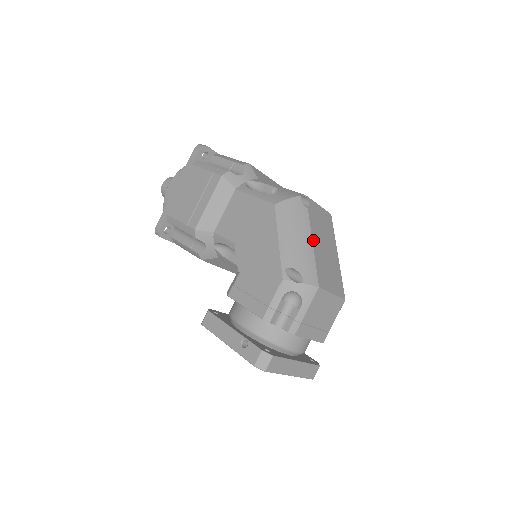
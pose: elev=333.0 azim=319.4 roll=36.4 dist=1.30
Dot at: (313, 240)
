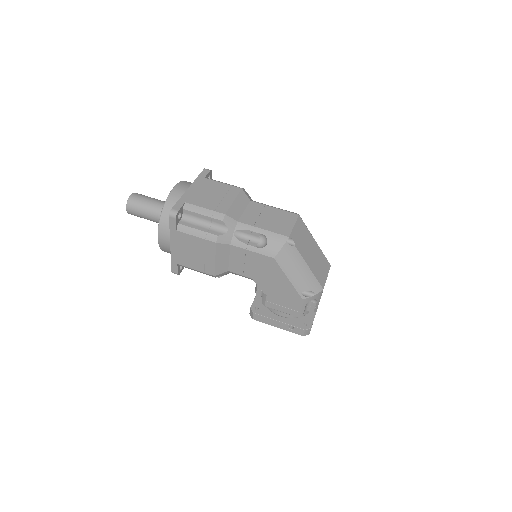
Dot at: (307, 263)
